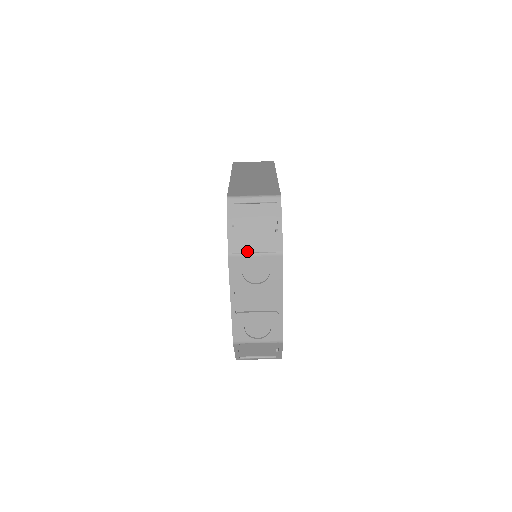
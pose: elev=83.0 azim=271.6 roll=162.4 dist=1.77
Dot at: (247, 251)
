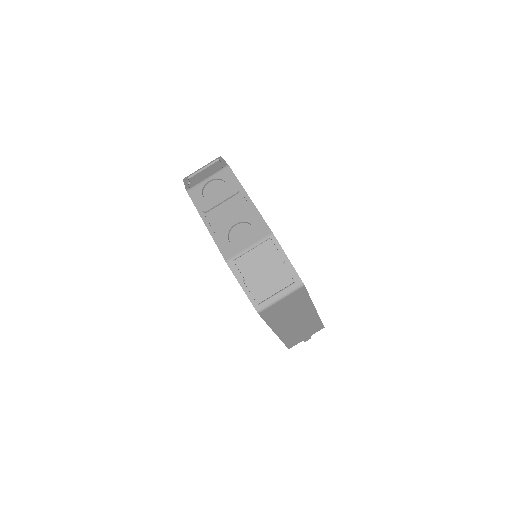
Dot at: (201, 182)
